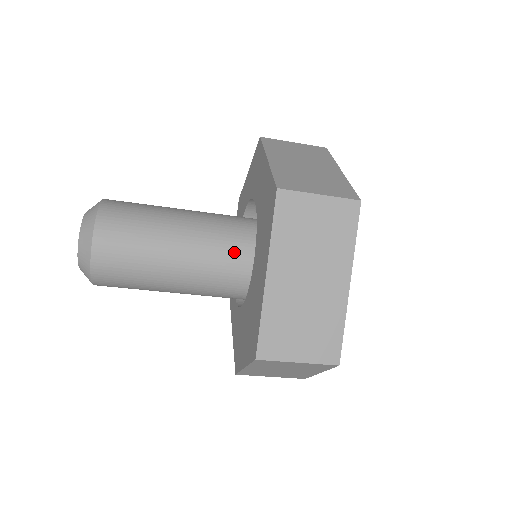
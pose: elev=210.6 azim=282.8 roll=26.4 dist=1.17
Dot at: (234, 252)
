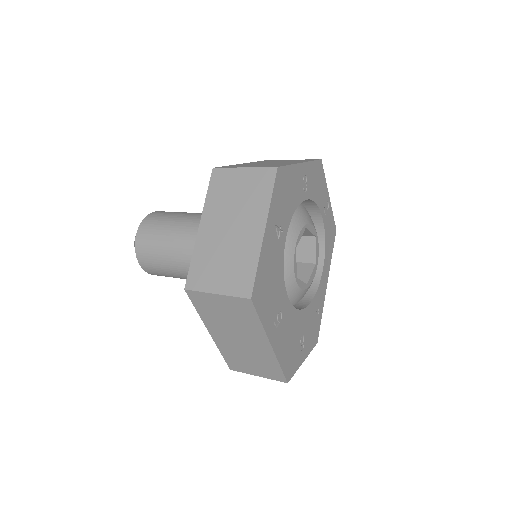
Dot at: occluded
